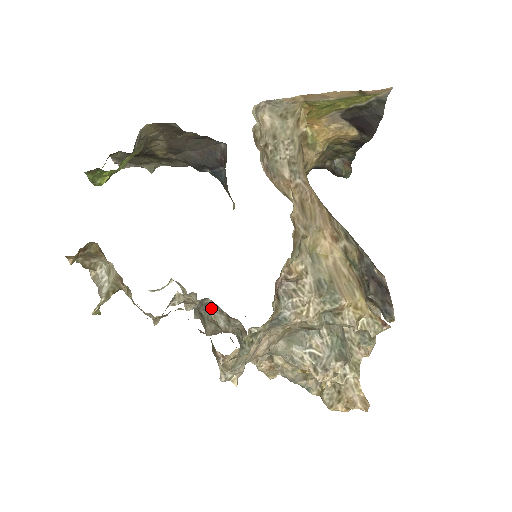
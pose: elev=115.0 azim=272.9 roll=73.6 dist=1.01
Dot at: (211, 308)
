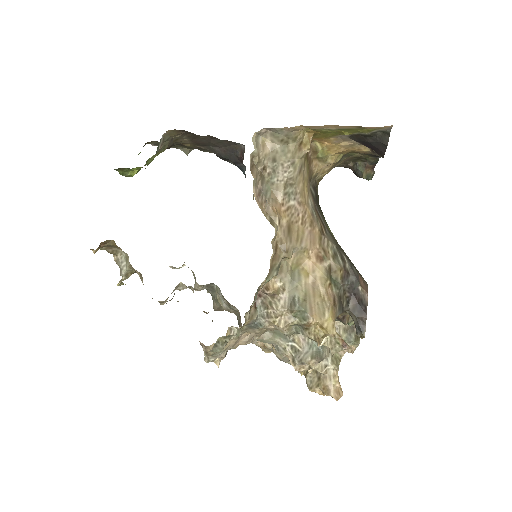
Dot at: (217, 291)
